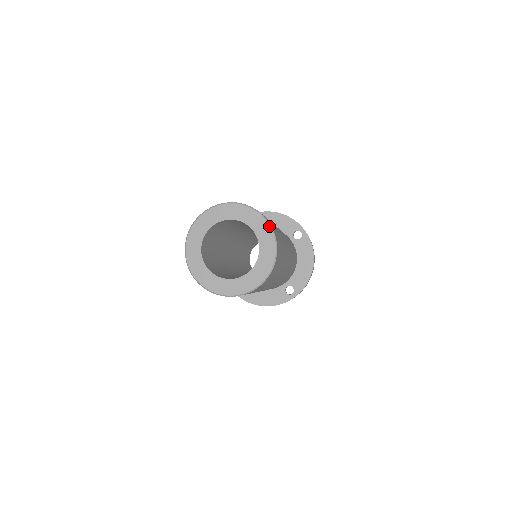
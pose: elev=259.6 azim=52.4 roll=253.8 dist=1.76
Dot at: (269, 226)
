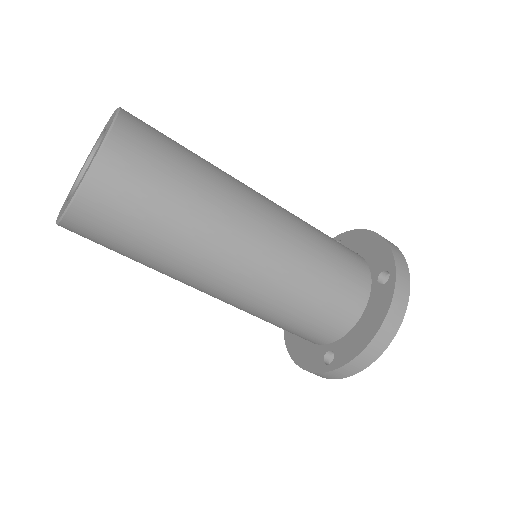
Dot at: occluded
